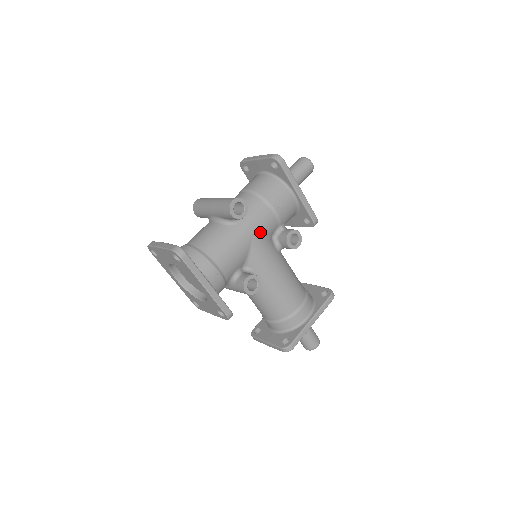
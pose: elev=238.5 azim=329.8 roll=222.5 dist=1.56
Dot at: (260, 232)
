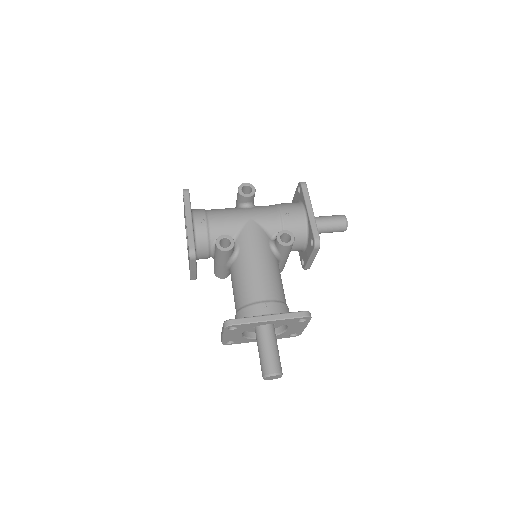
Dot at: (259, 221)
